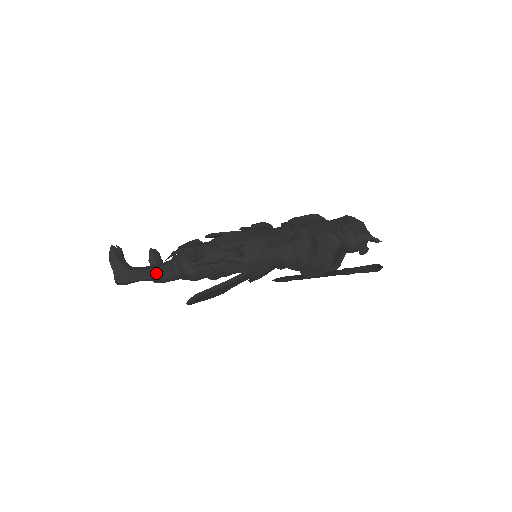
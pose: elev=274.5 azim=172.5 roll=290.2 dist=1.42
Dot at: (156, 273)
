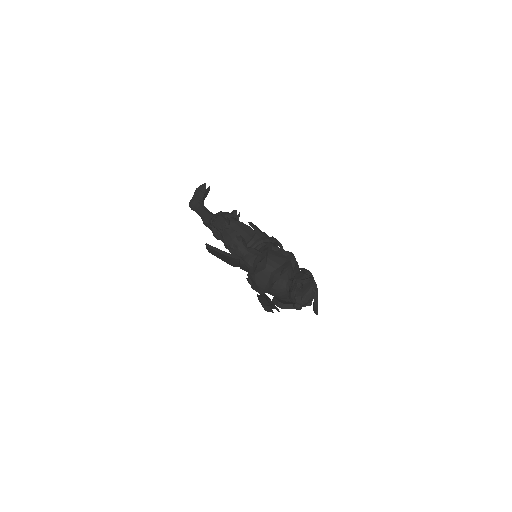
Dot at: (204, 215)
